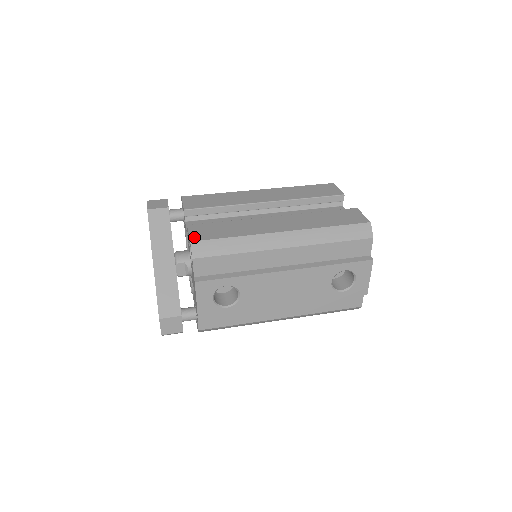
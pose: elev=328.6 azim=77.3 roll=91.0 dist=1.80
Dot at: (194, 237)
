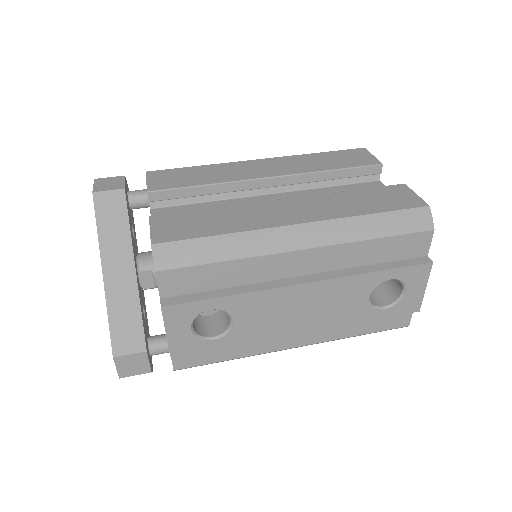
Dot at: (158, 236)
